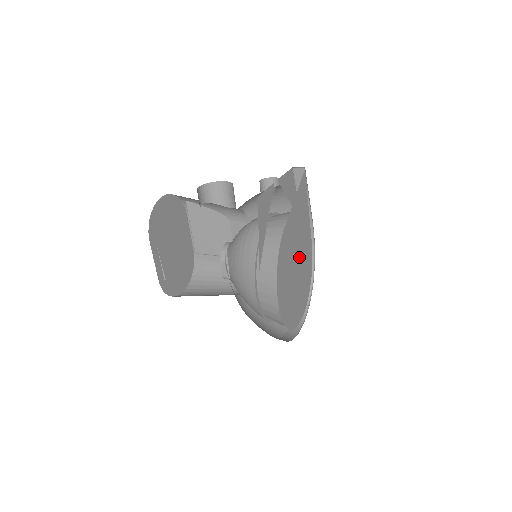
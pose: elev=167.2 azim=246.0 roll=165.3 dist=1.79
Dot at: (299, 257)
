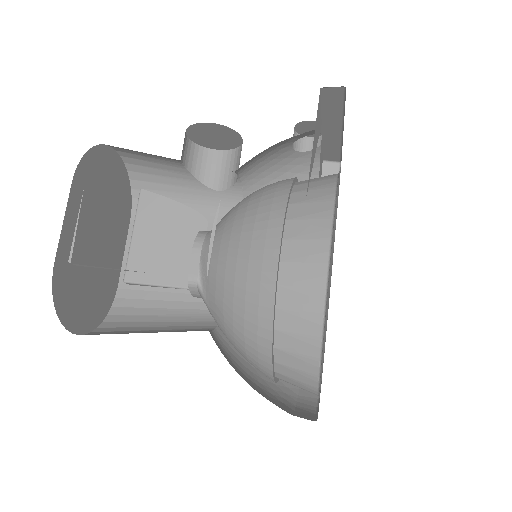
Dot at: occluded
